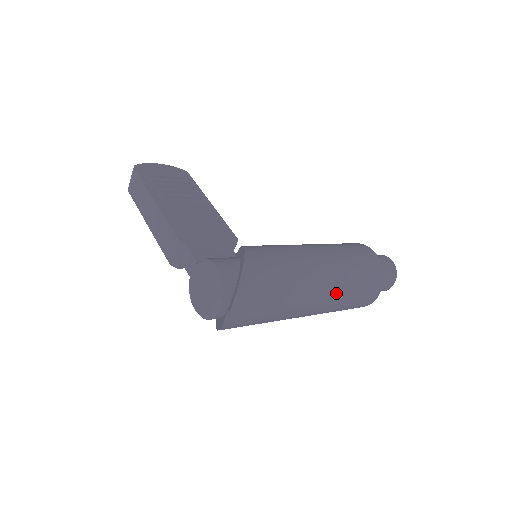
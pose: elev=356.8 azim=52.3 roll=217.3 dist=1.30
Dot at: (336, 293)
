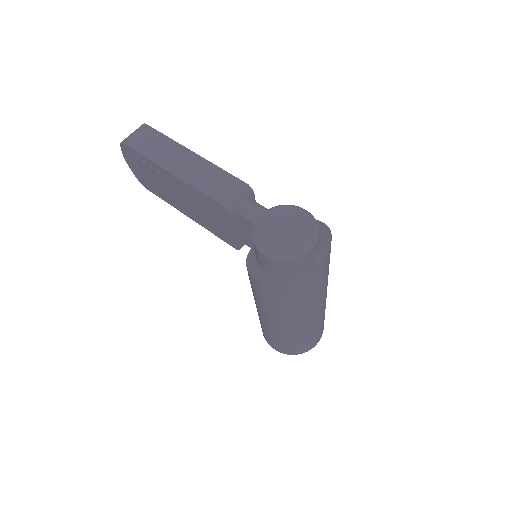
Dot at: occluded
